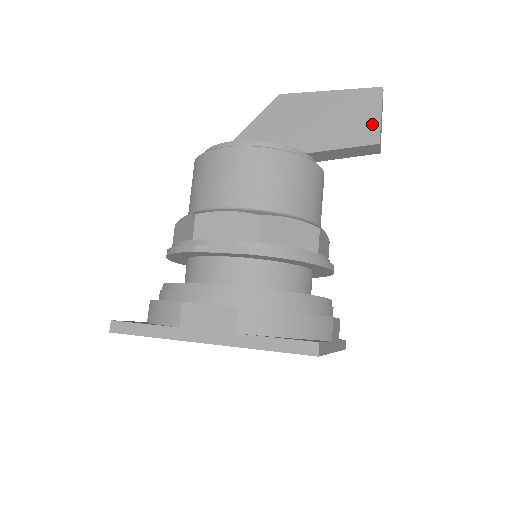
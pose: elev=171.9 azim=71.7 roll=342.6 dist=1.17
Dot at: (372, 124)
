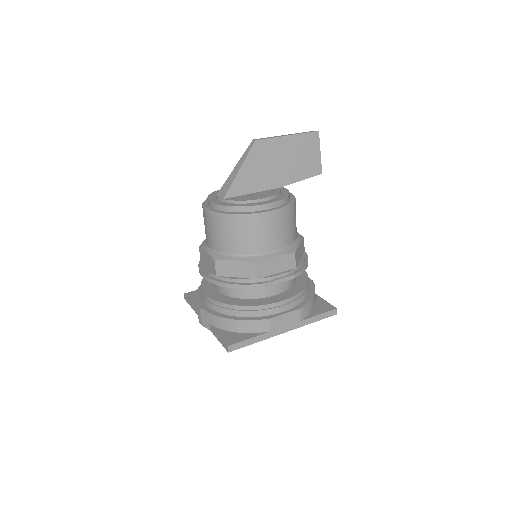
Dot at: (317, 160)
